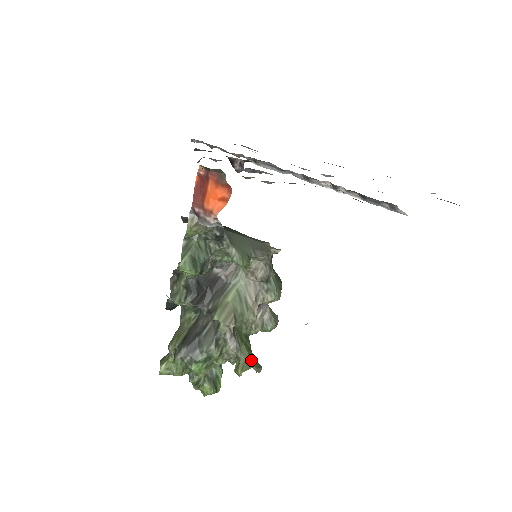
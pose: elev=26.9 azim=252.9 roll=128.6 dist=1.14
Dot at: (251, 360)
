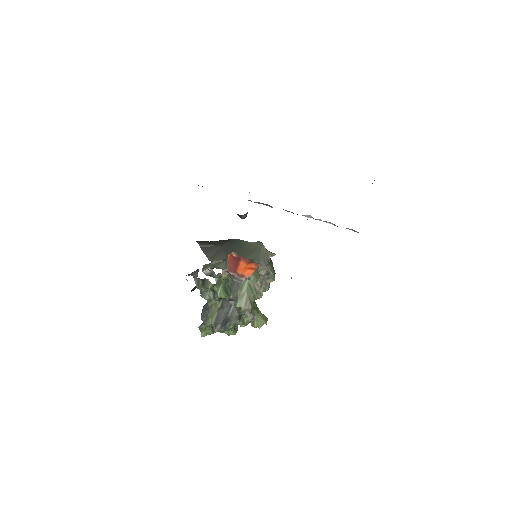
Dot at: (261, 318)
